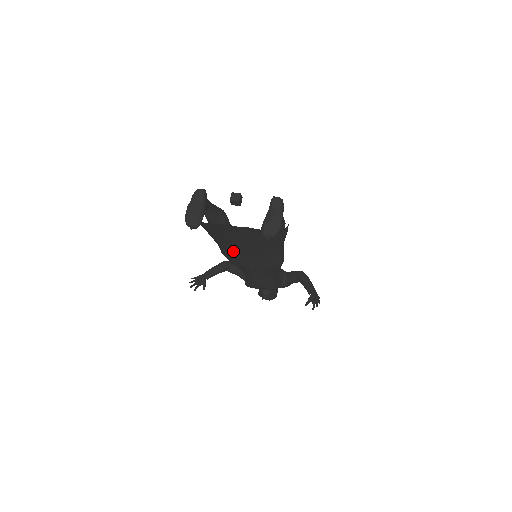
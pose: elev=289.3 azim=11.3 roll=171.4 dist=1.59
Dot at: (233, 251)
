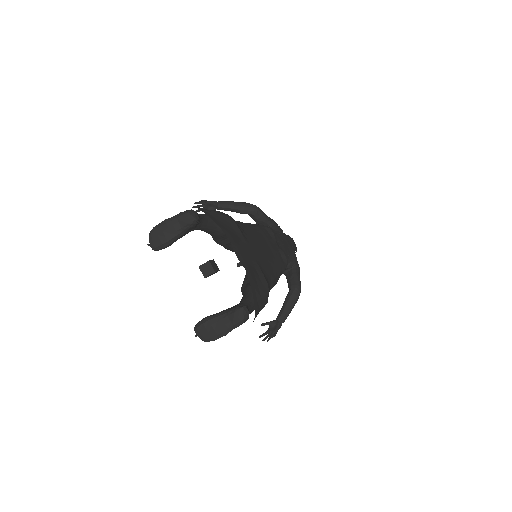
Dot at: occluded
